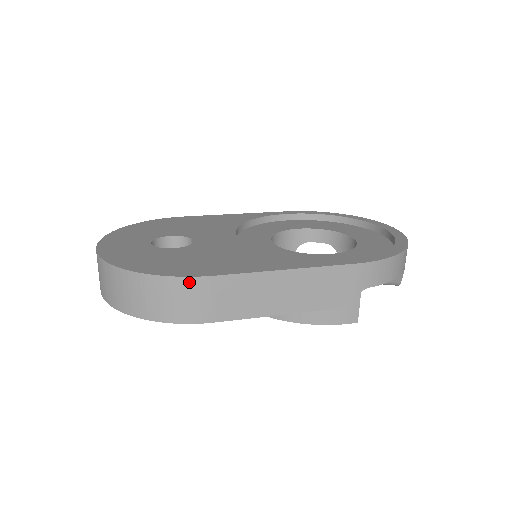
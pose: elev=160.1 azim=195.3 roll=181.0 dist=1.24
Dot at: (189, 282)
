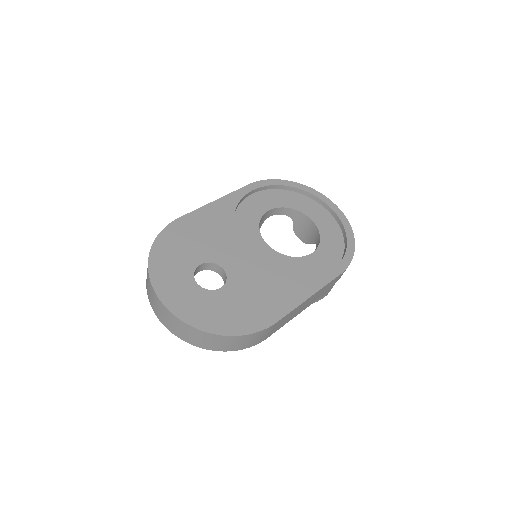
Dot at: (262, 332)
